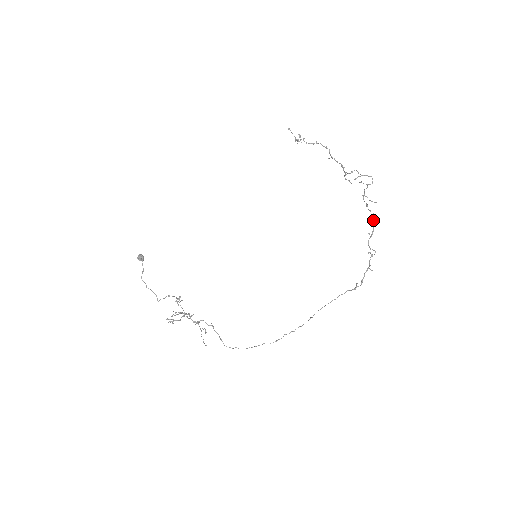
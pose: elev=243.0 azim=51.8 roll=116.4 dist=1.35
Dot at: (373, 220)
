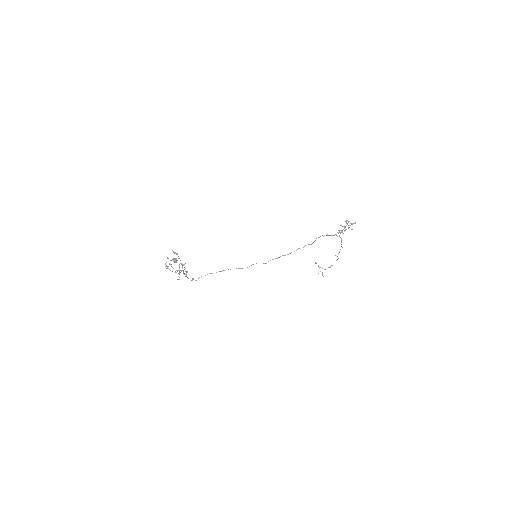
Dot at: (348, 221)
